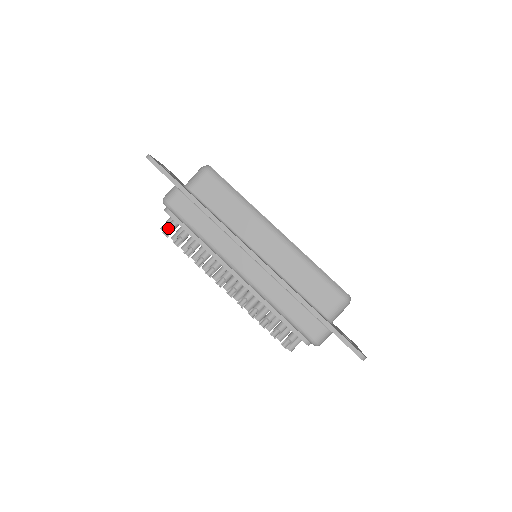
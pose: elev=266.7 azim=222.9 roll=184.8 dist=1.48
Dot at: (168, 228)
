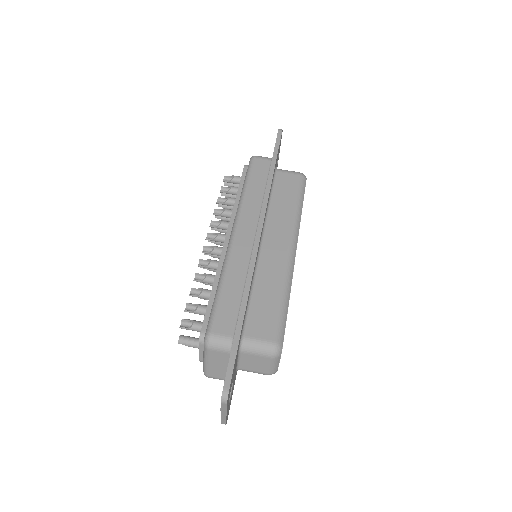
Dot at: (231, 179)
